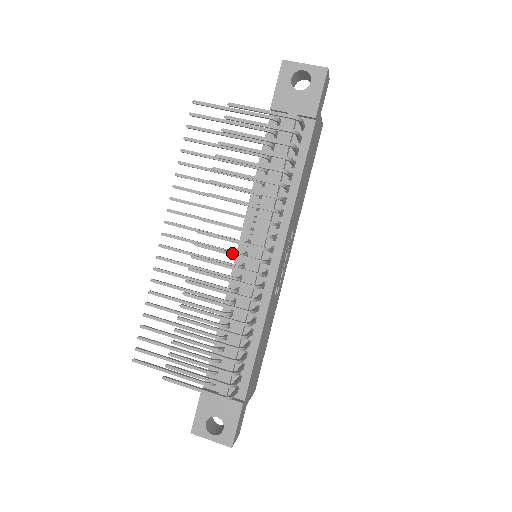
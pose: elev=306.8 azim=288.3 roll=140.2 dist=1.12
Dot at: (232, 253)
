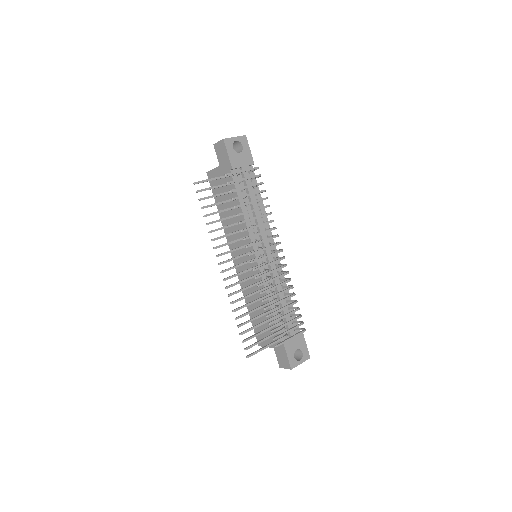
Dot at: (270, 255)
